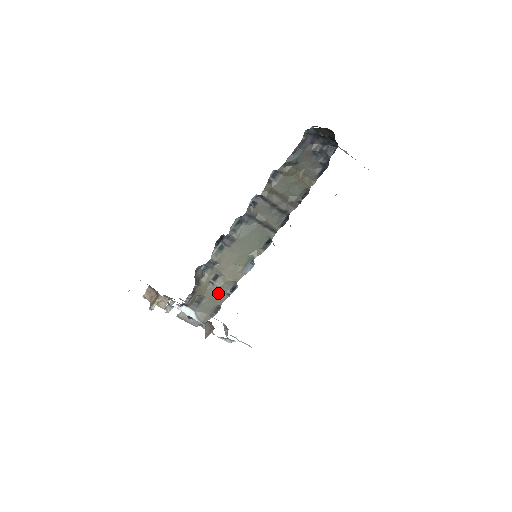
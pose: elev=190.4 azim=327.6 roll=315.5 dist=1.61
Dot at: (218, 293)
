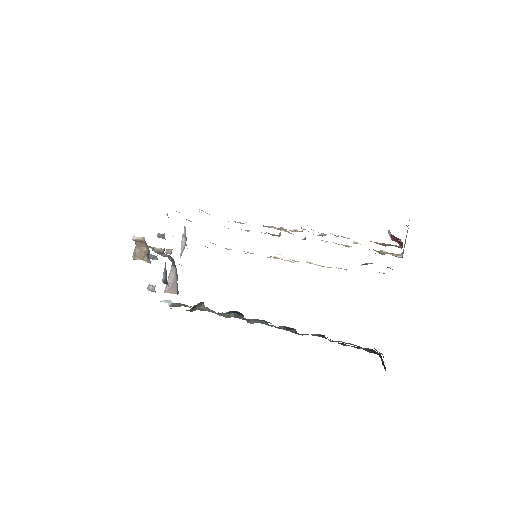
Dot at: (202, 310)
